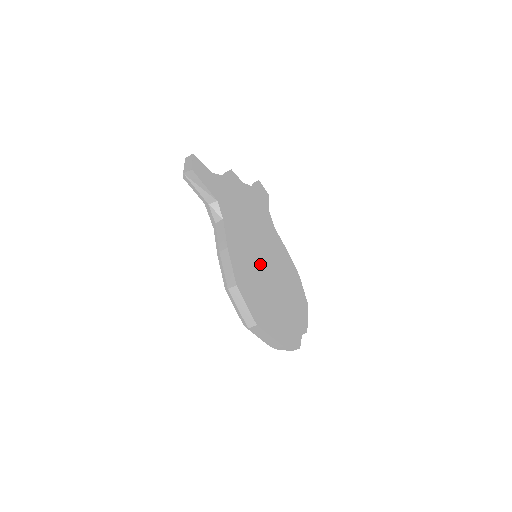
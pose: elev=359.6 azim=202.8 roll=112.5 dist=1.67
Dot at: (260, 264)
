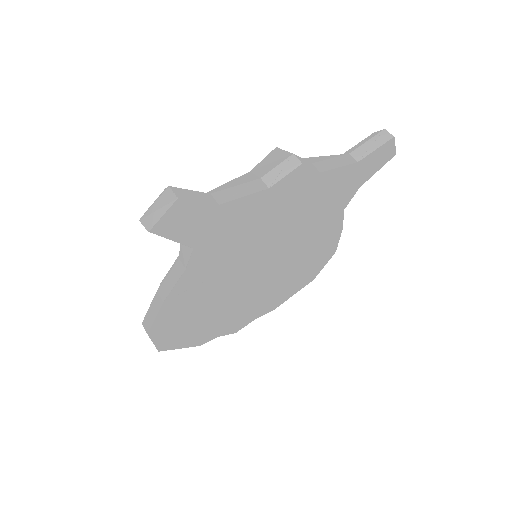
Dot at: (237, 284)
